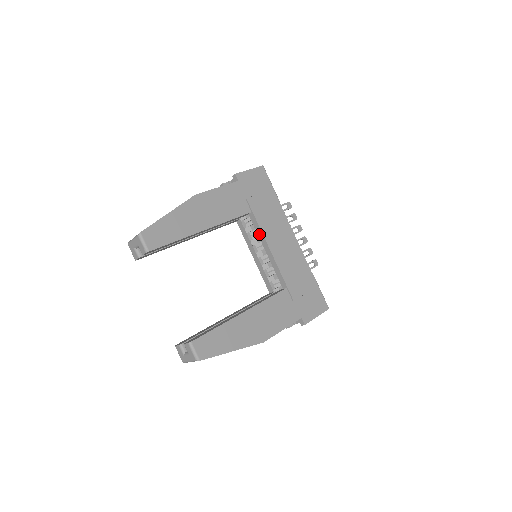
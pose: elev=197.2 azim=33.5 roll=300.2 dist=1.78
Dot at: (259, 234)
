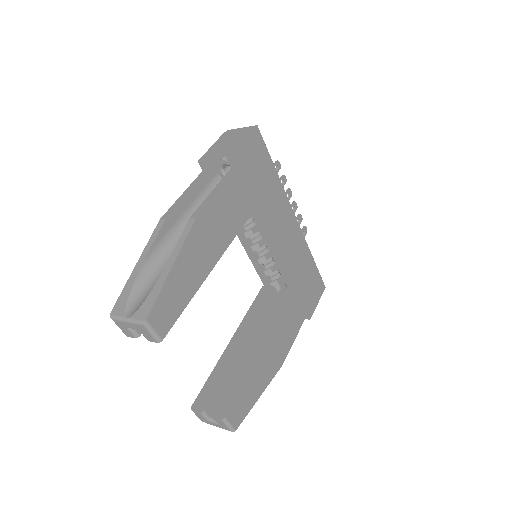
Dot at: (262, 232)
